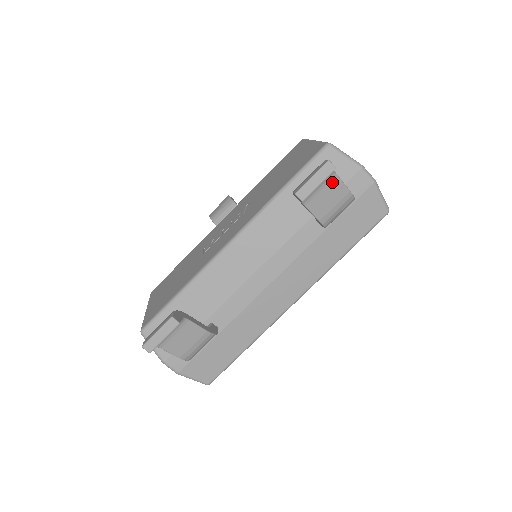
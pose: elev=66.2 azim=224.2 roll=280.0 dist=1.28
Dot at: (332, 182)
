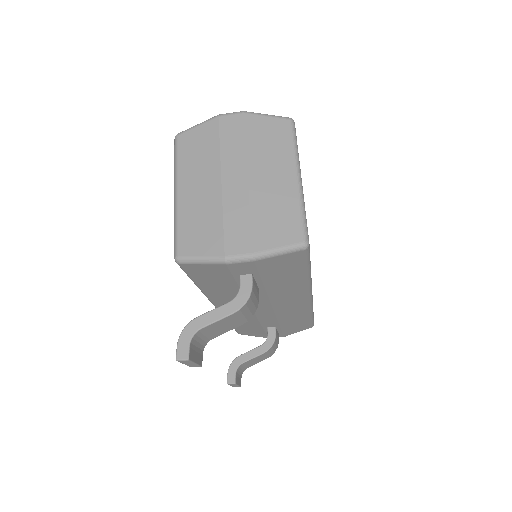
Dot at: (208, 329)
